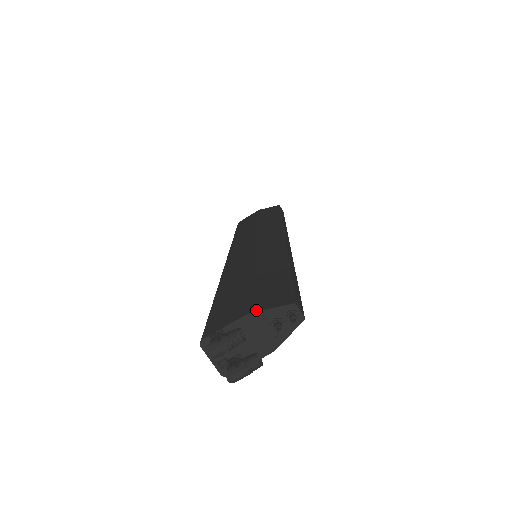
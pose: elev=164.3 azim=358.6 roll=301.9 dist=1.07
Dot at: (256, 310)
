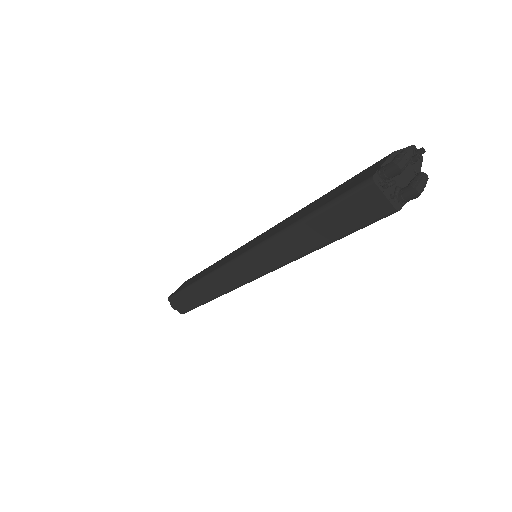
Dot at: (394, 152)
